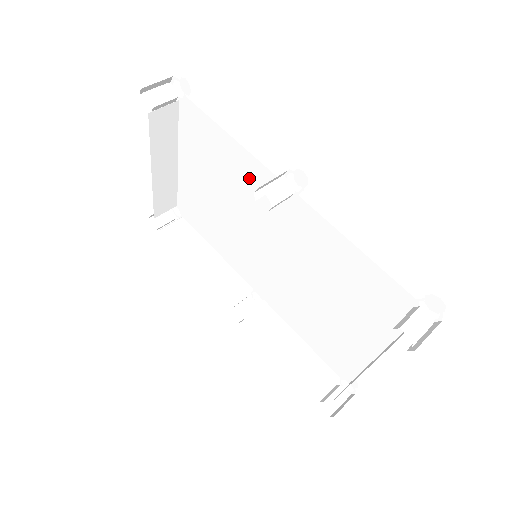
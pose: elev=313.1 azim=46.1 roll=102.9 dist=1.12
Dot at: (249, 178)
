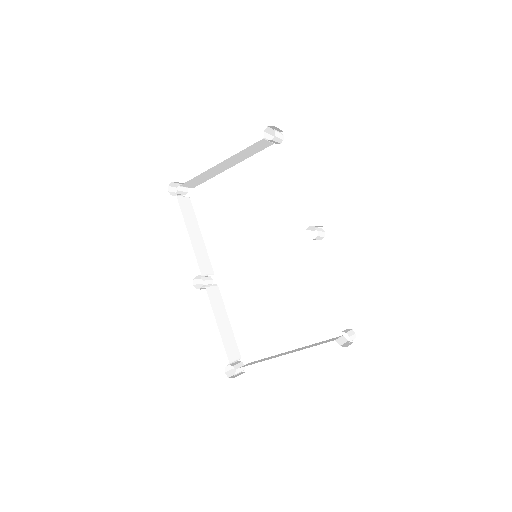
Dot at: (288, 213)
